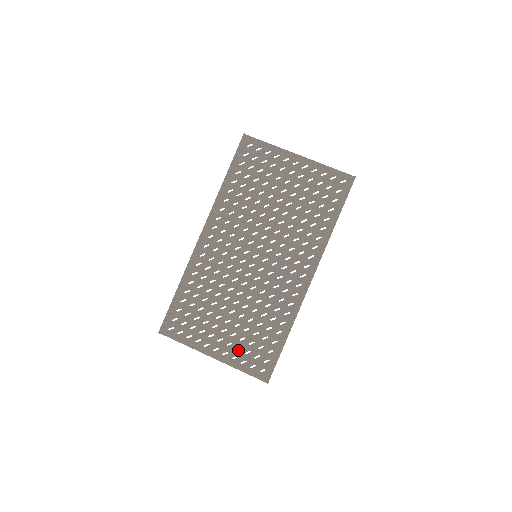
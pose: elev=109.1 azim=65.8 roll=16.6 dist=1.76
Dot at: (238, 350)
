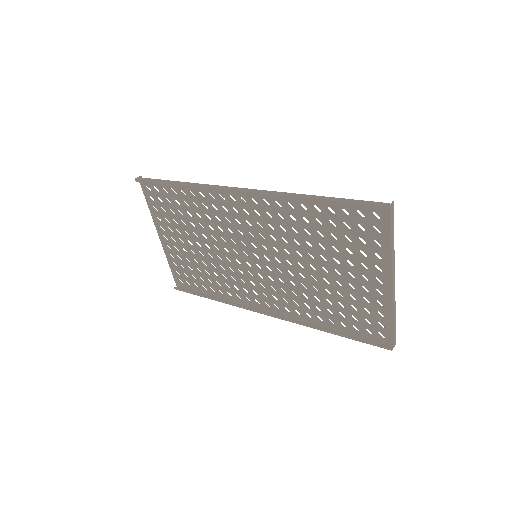
Dot at: (178, 257)
